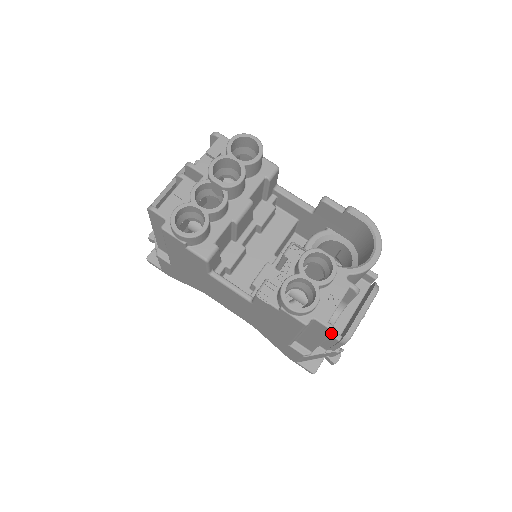
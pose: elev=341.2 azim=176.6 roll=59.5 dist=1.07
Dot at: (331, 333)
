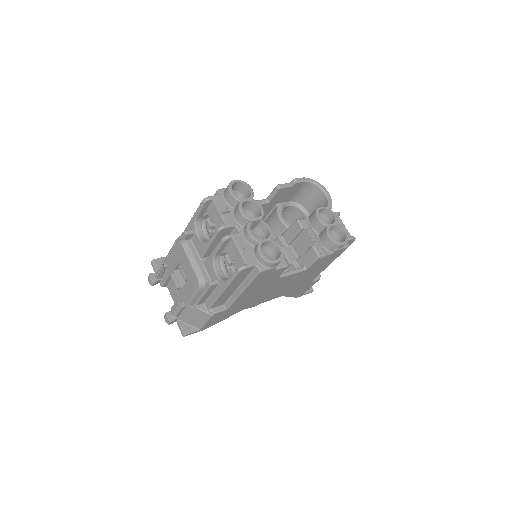
Dot at: occluded
